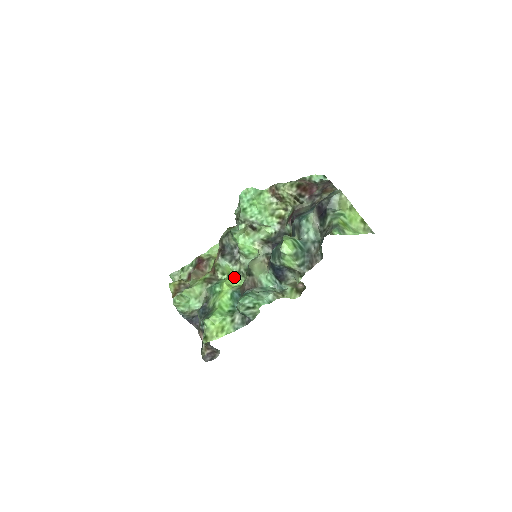
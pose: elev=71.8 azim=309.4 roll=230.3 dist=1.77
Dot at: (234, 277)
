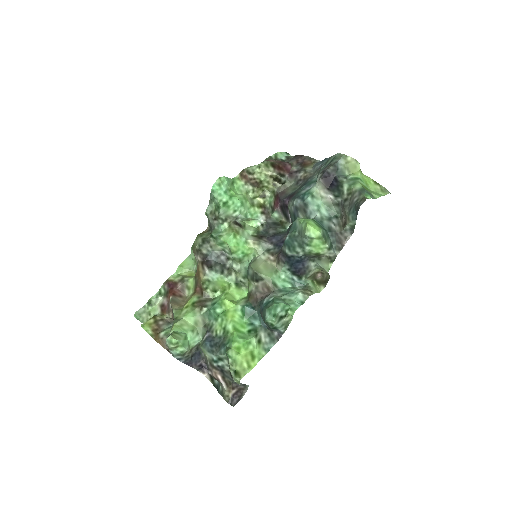
Dot at: (233, 290)
